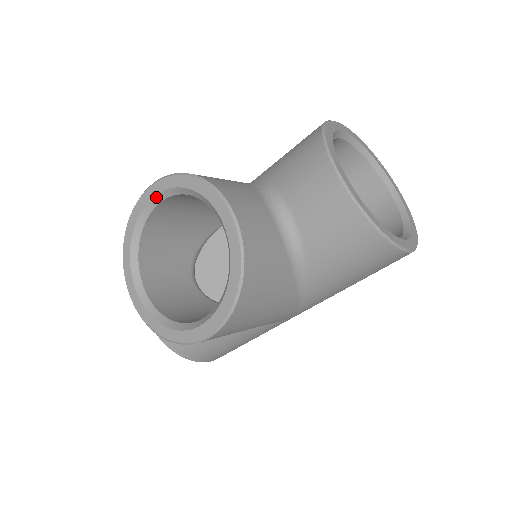
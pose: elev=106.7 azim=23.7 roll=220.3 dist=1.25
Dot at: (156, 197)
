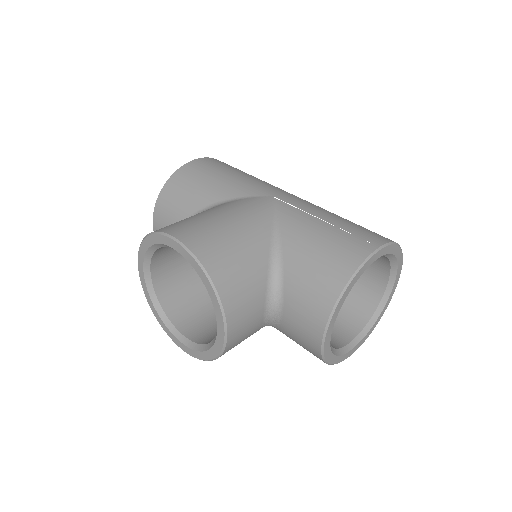
Dot at: (180, 253)
